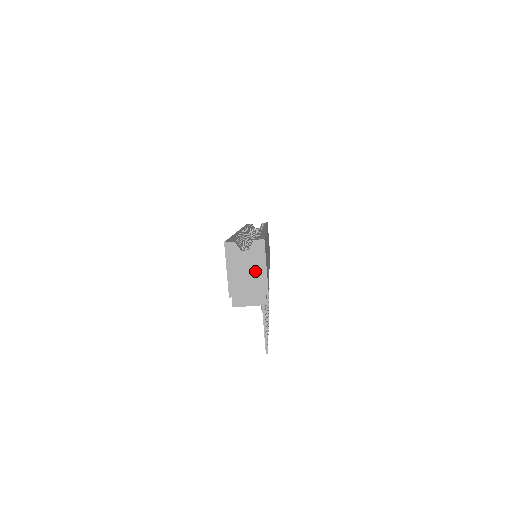
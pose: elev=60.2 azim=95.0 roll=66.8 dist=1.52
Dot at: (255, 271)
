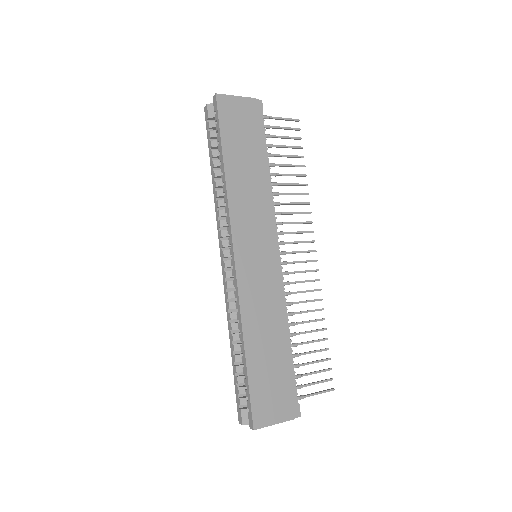
Dot at: occluded
